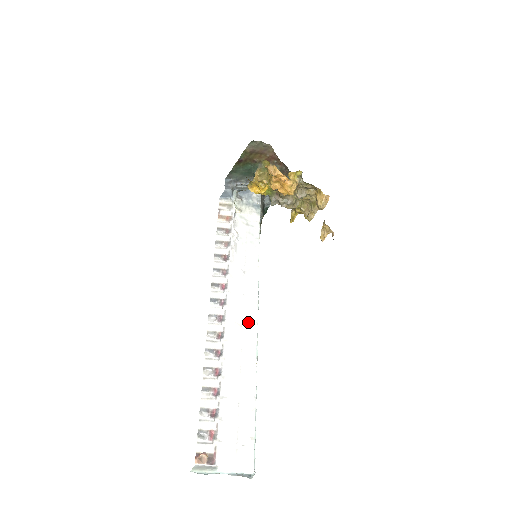
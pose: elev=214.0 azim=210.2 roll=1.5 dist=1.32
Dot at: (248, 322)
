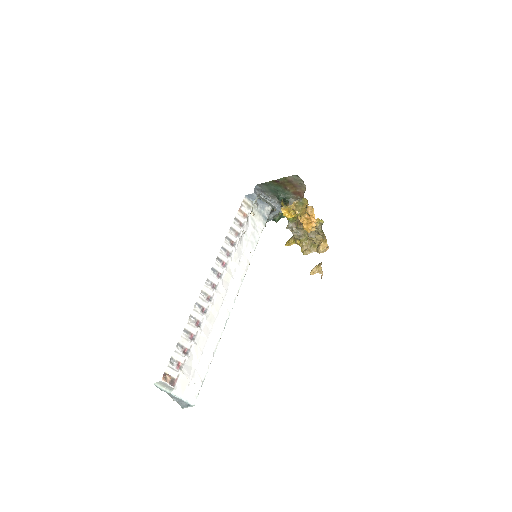
Dot at: (229, 299)
